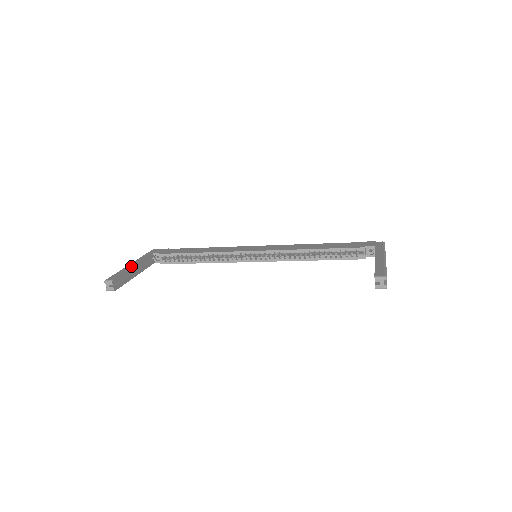
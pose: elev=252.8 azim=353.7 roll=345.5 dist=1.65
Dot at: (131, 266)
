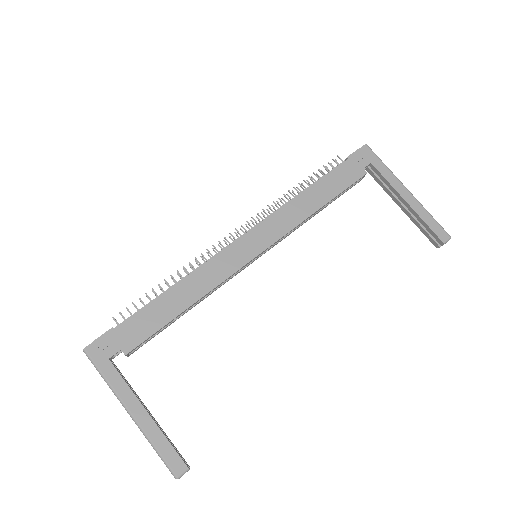
Dot at: (147, 419)
